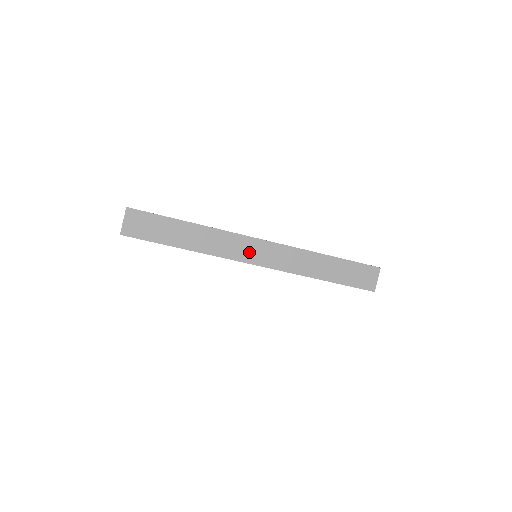
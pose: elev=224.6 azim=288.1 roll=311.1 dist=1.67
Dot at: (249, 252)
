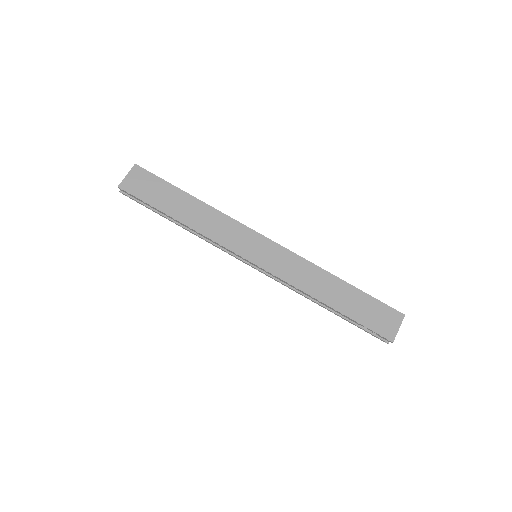
Dot at: (249, 246)
